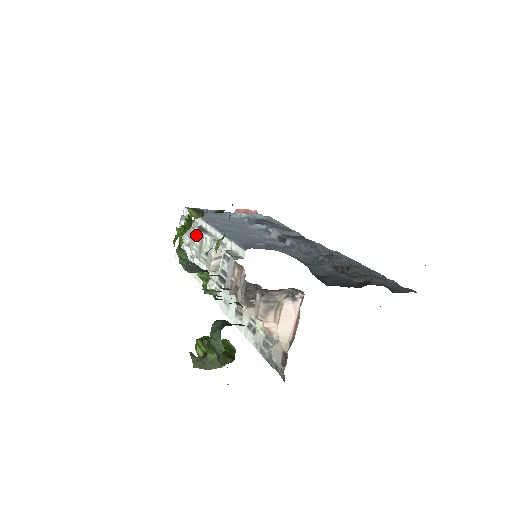
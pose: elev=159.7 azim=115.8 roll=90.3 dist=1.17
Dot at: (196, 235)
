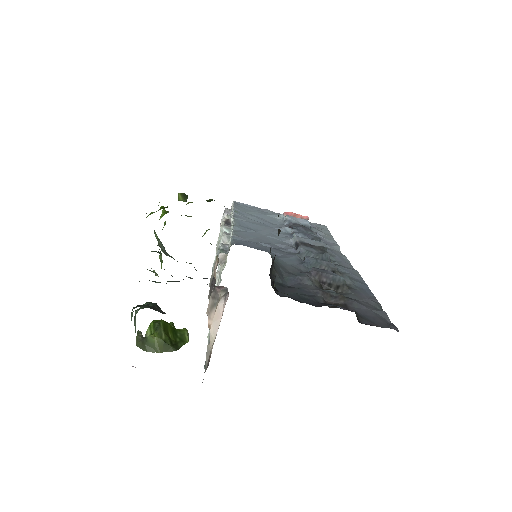
Dot at: occluded
